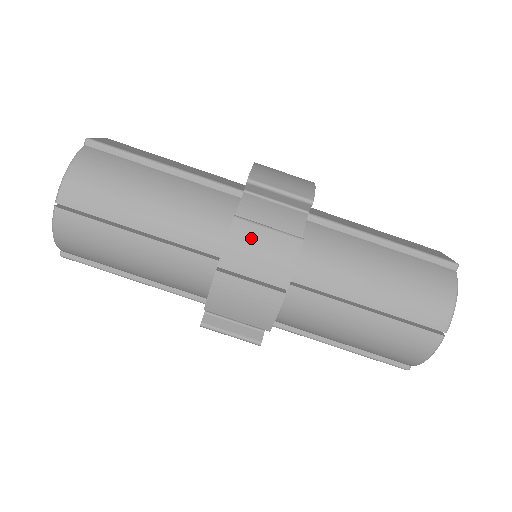
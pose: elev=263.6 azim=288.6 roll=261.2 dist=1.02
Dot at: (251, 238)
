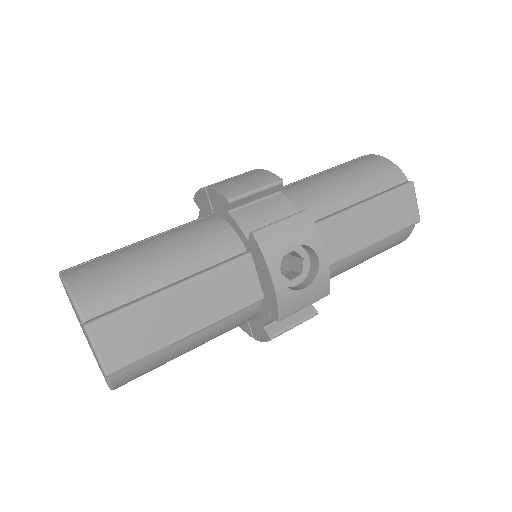
Dot at: occluded
